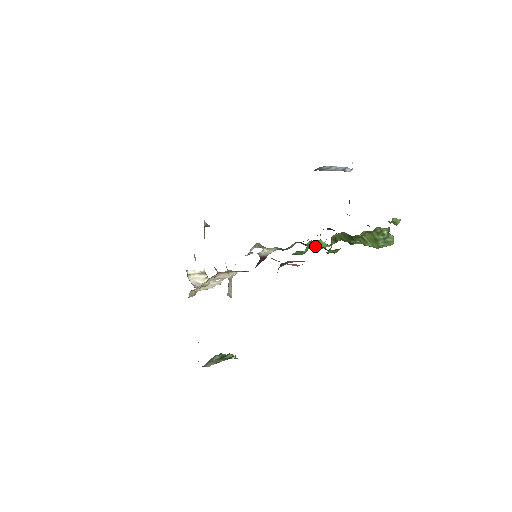
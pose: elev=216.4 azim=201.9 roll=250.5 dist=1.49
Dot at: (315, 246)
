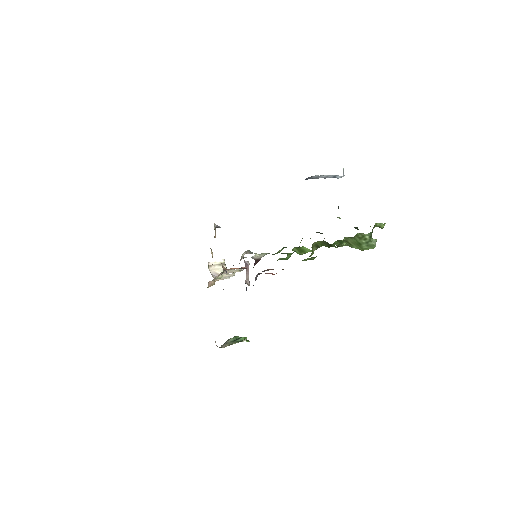
Dot at: (300, 251)
